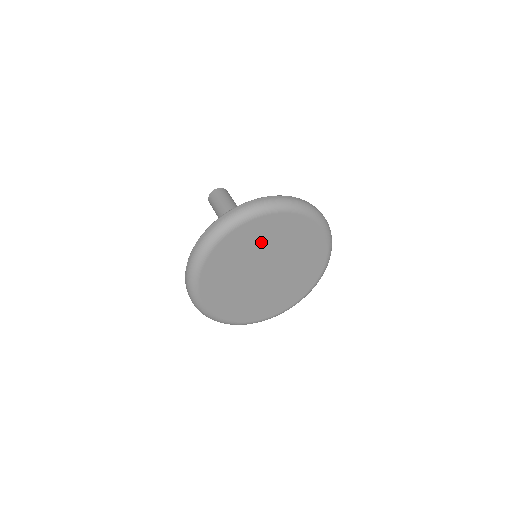
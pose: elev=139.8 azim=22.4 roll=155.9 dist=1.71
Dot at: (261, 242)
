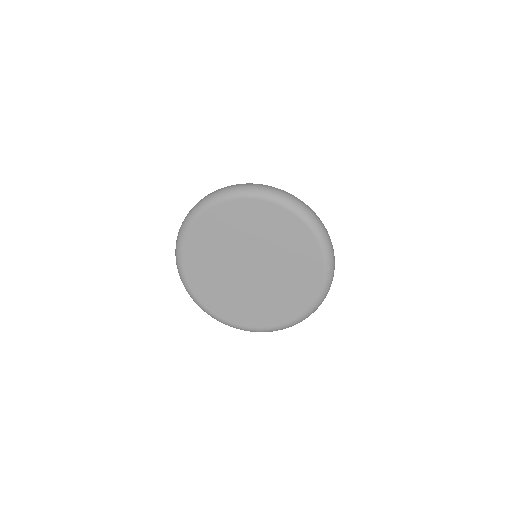
Dot at: (254, 229)
